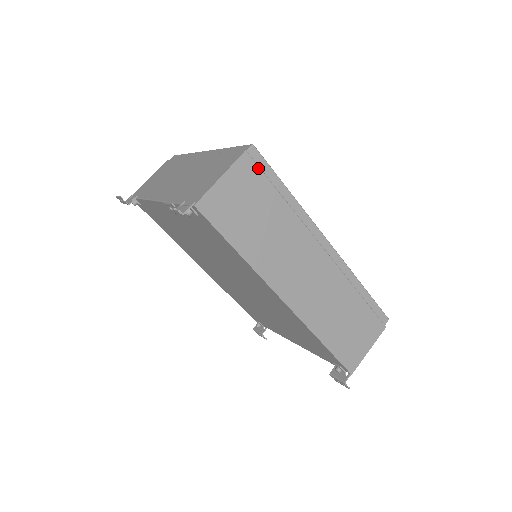
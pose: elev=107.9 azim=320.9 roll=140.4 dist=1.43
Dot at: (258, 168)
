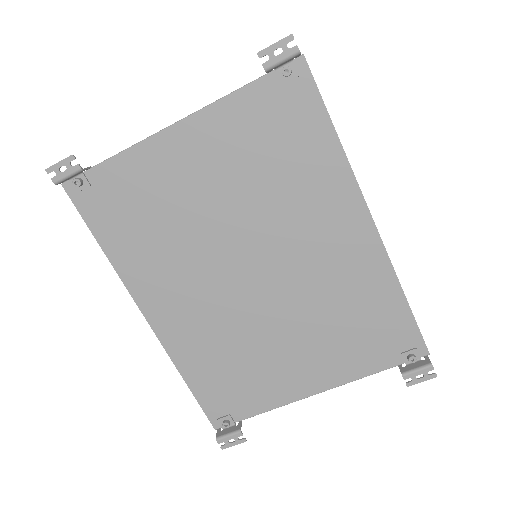
Dot at: occluded
